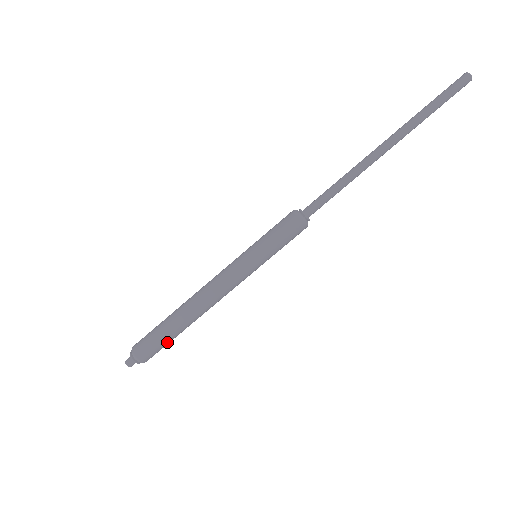
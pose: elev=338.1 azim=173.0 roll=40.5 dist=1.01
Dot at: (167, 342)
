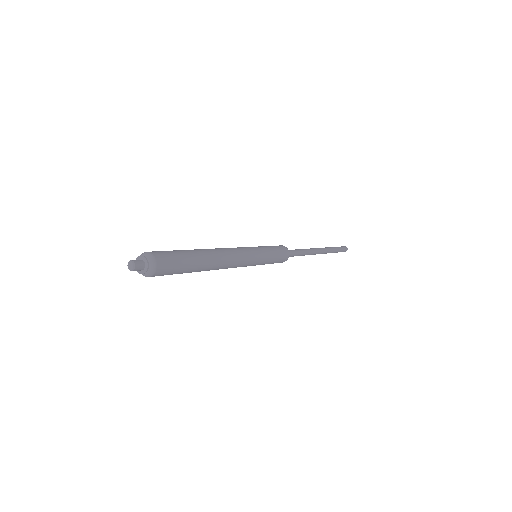
Dot at: (182, 270)
